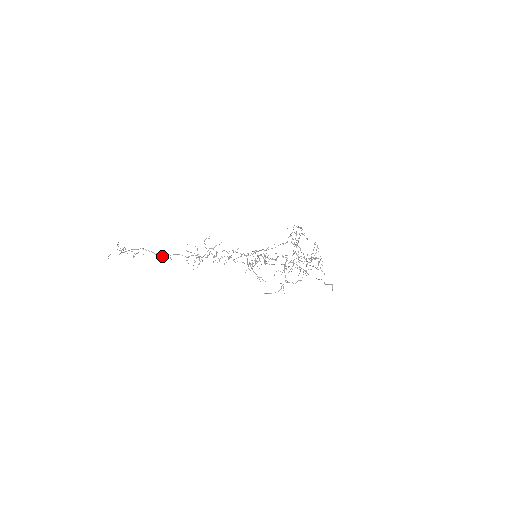
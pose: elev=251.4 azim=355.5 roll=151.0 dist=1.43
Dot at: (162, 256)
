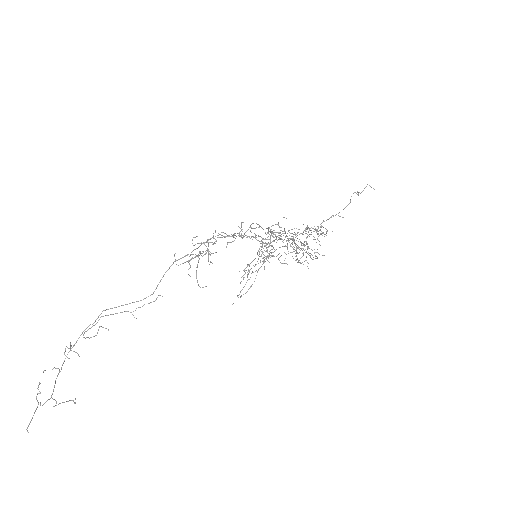
Dot at: (143, 305)
